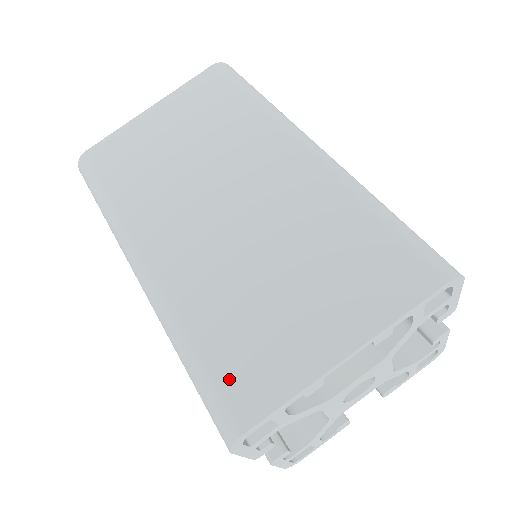
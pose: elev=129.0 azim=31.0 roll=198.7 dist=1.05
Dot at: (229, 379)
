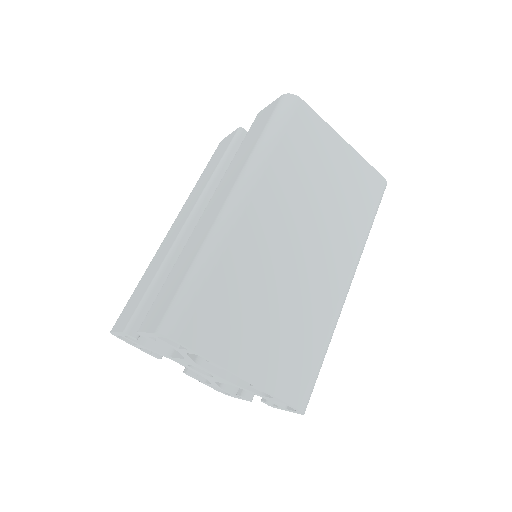
Dot at: (202, 313)
